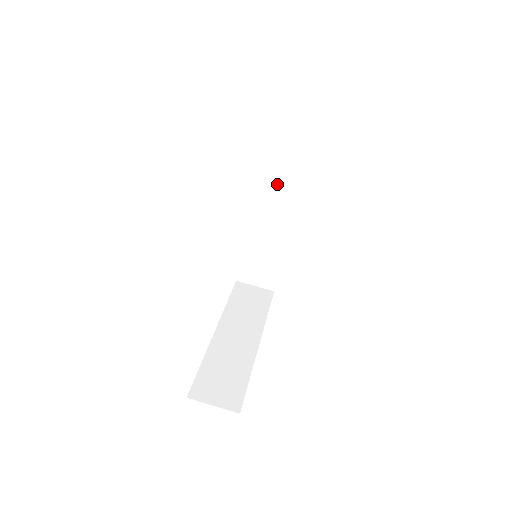
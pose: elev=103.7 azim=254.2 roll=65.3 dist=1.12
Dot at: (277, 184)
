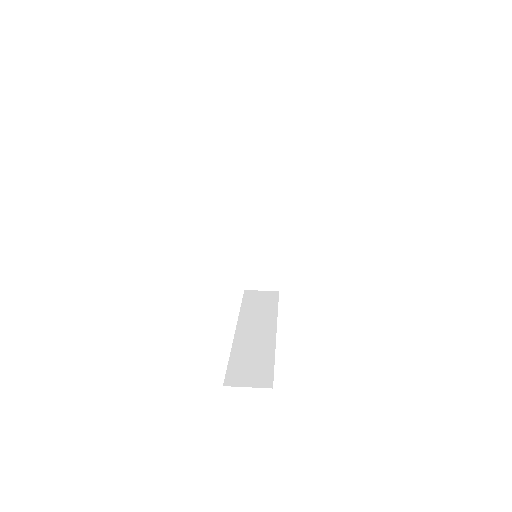
Dot at: (256, 315)
